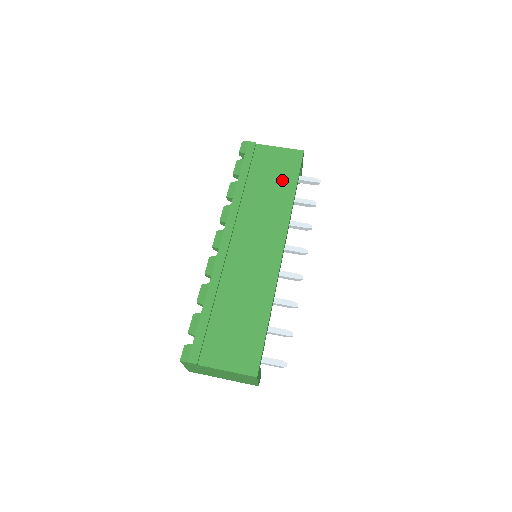
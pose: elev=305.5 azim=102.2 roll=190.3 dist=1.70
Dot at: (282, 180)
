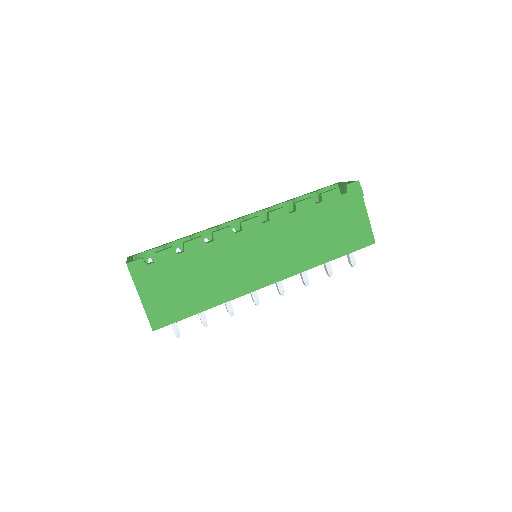
Dot at: (337, 242)
